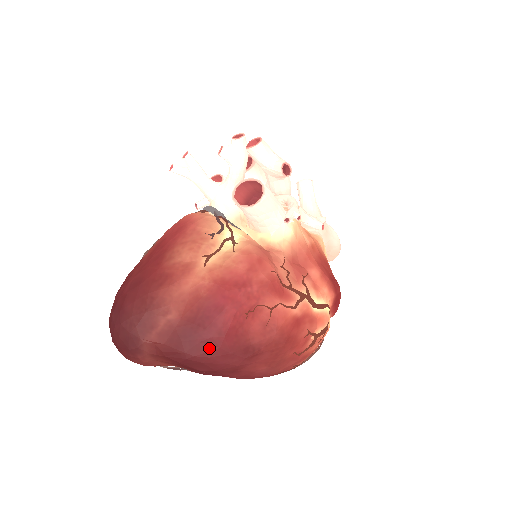
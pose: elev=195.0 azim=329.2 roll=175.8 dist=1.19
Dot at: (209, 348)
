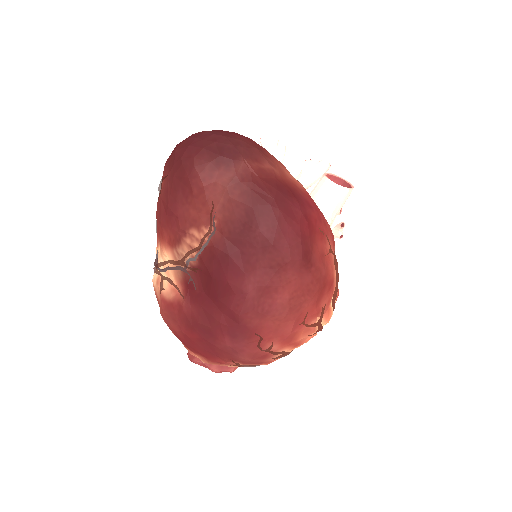
Dot at: (293, 216)
